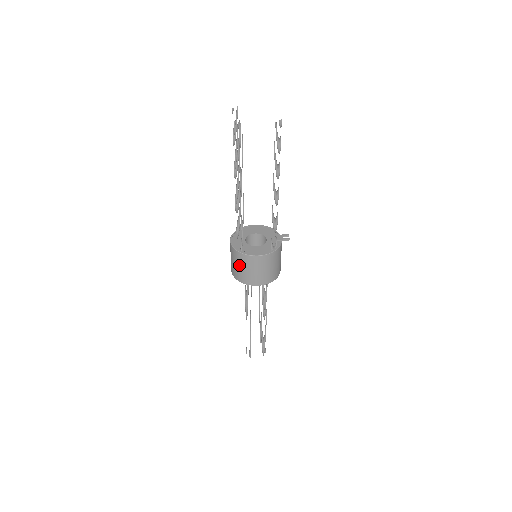
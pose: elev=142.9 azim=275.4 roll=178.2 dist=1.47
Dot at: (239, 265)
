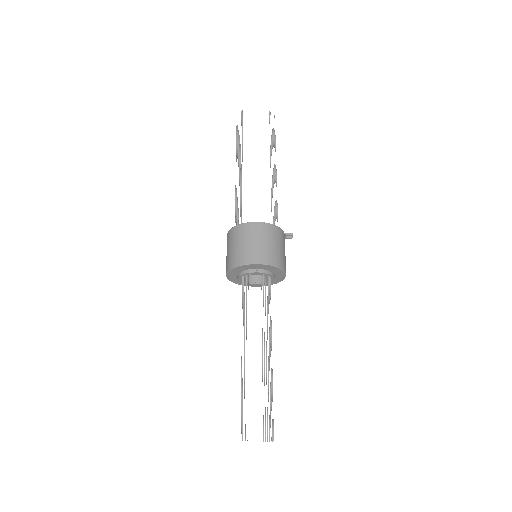
Dot at: (235, 243)
